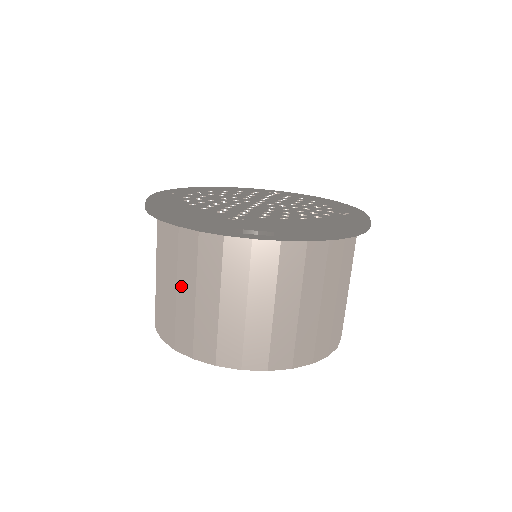
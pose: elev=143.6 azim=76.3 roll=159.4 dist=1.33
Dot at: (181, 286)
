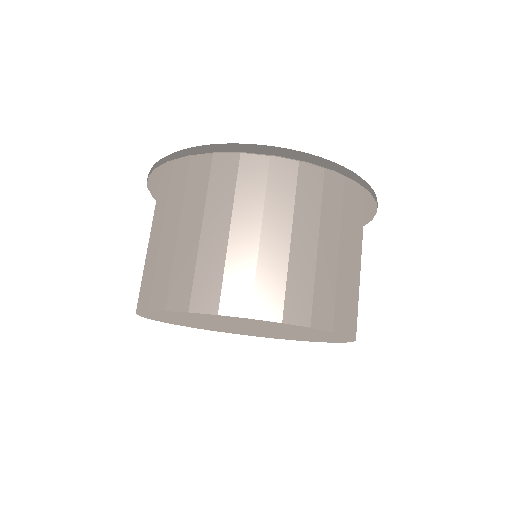
Dot at: (183, 229)
